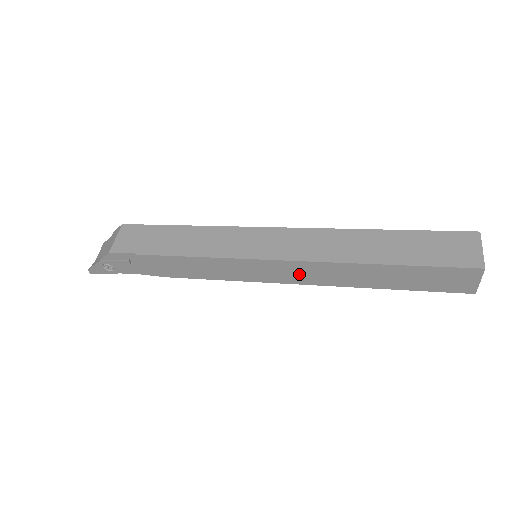
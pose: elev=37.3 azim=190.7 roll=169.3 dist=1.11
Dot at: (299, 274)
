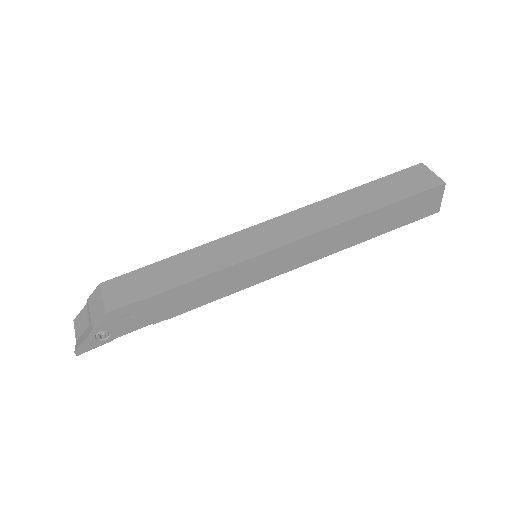
Dot at: (306, 252)
